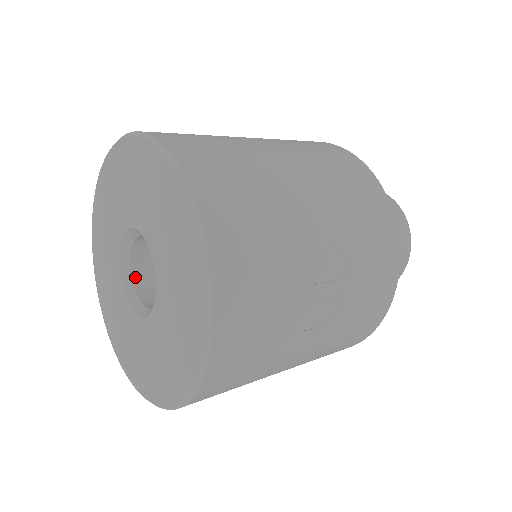
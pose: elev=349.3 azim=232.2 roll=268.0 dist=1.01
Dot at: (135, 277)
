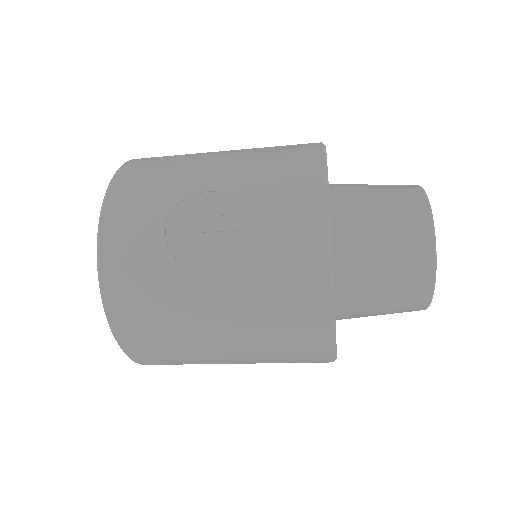
Dot at: occluded
